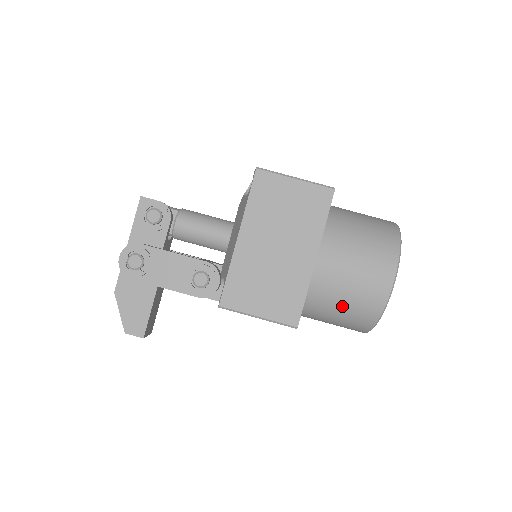
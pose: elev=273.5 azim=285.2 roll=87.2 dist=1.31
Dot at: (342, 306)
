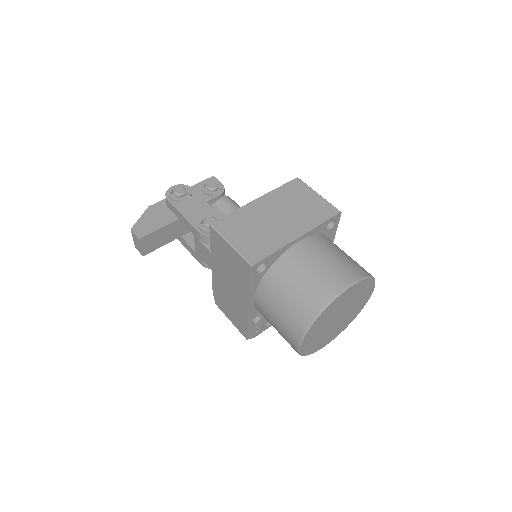
Dot at: (296, 287)
